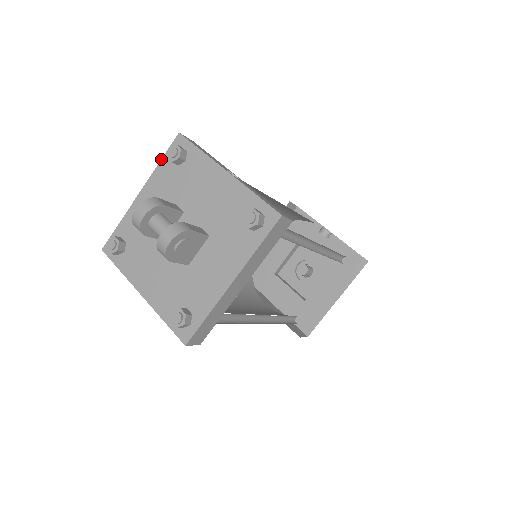
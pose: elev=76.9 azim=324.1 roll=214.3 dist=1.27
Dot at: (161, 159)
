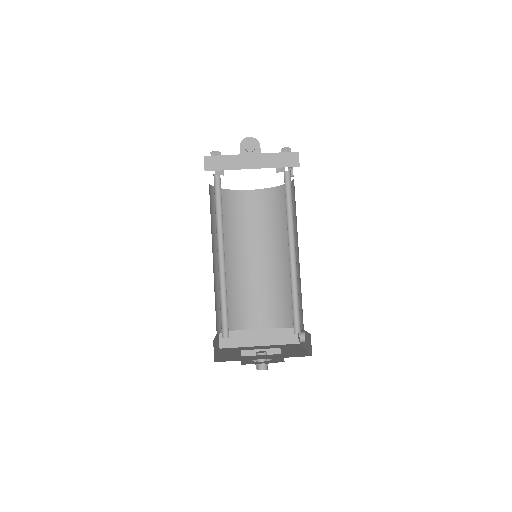
Dot at: occluded
